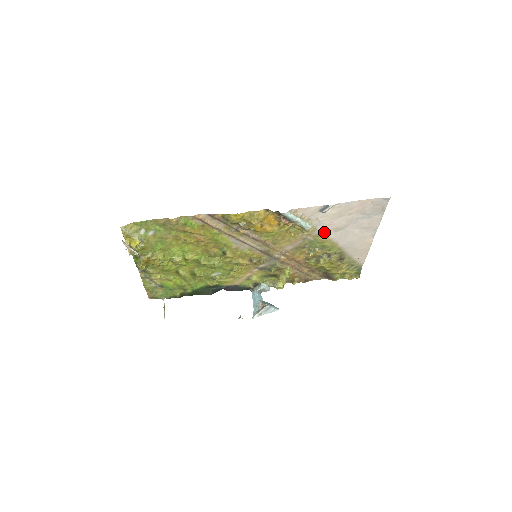
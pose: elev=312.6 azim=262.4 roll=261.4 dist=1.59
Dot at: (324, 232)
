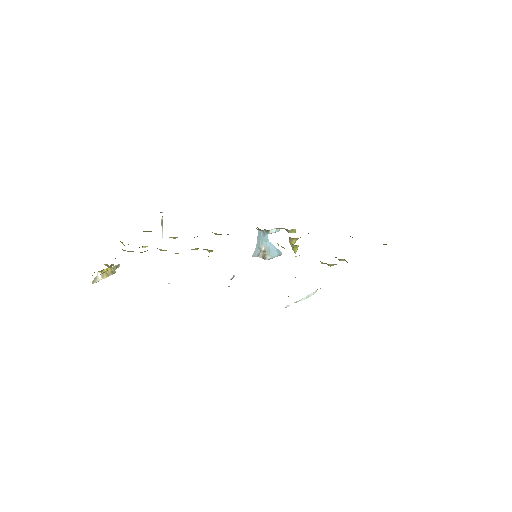
Dot at: occluded
